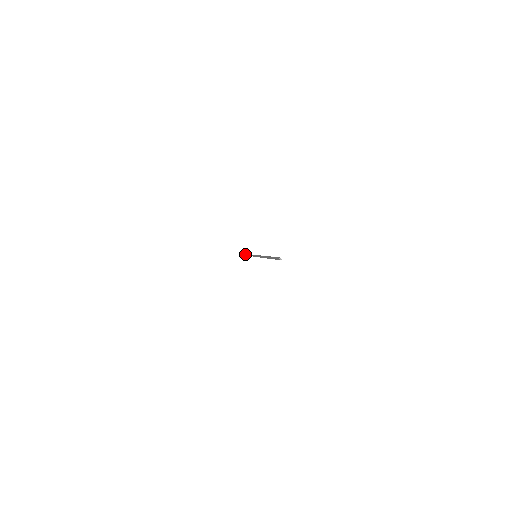
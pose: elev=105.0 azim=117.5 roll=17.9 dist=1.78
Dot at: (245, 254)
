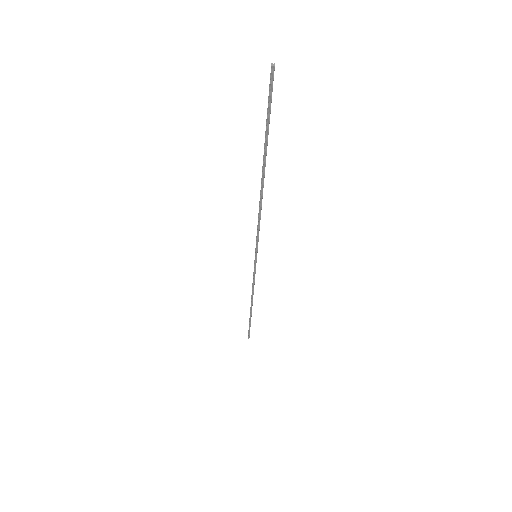
Dot at: (250, 314)
